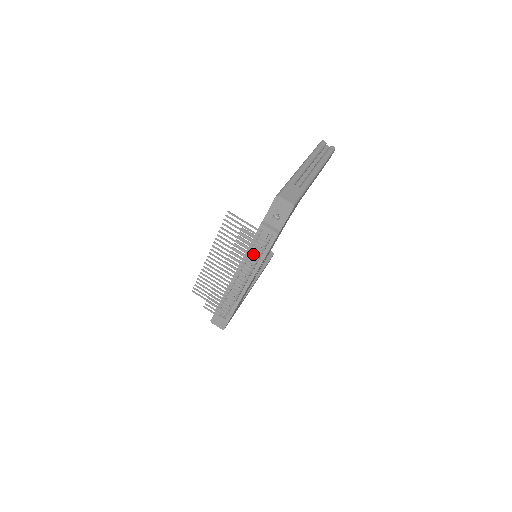
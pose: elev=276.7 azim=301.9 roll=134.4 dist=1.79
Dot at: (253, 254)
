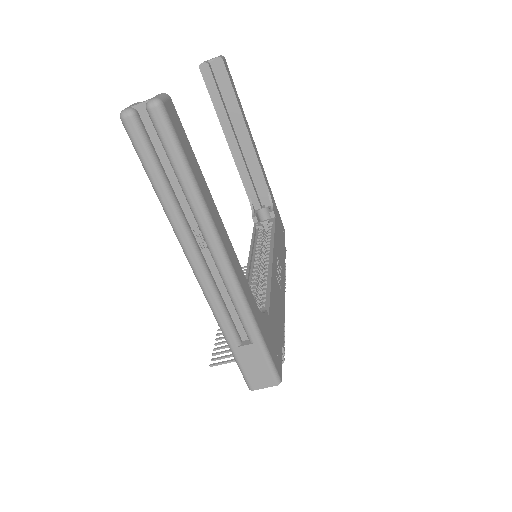
Dot at: occluded
